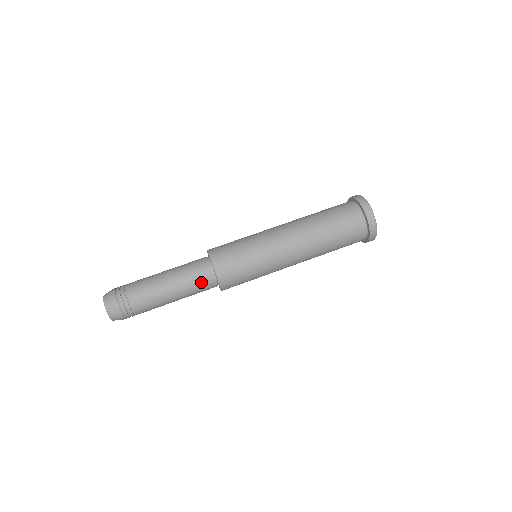
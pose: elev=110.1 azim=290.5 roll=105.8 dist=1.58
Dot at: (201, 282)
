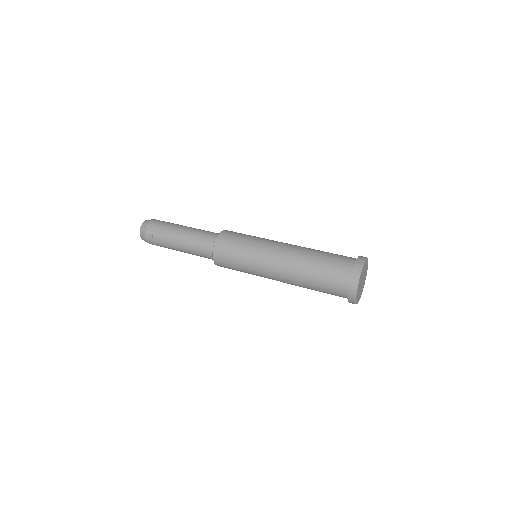
Dot at: (206, 238)
